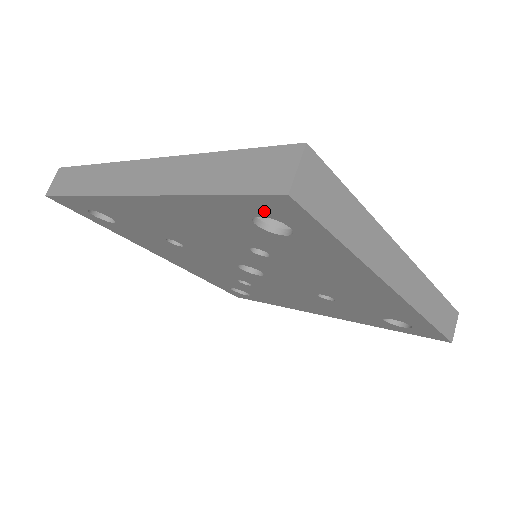
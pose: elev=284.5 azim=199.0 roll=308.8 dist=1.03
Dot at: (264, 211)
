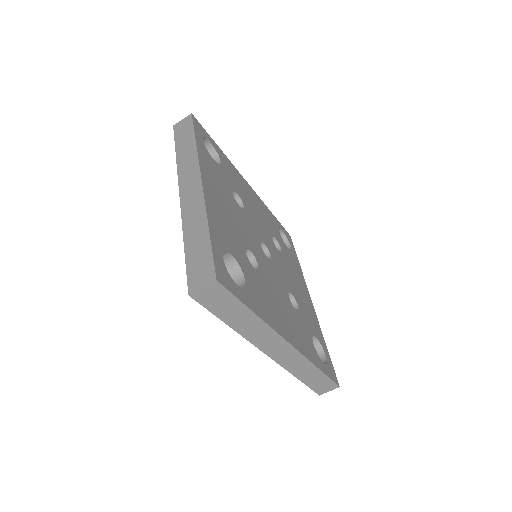
Dot at: occluded
